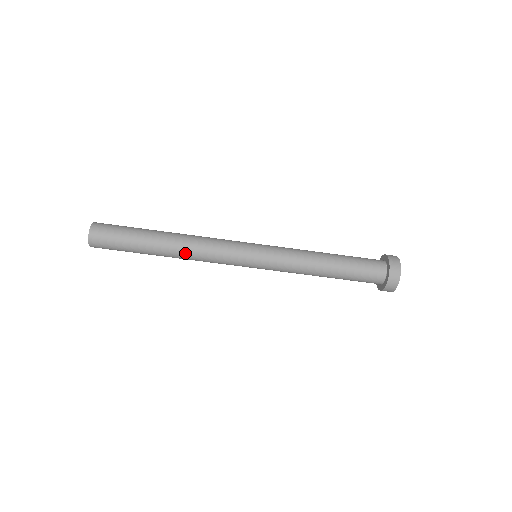
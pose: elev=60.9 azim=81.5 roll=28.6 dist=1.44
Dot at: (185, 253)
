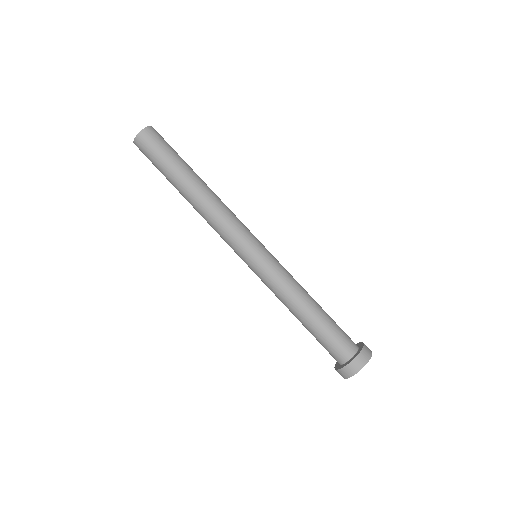
Dot at: (213, 196)
